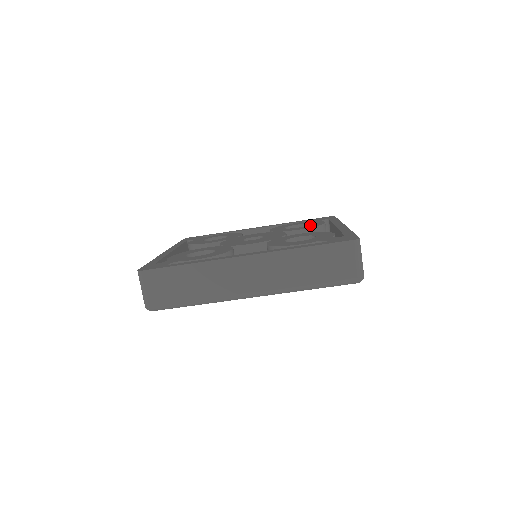
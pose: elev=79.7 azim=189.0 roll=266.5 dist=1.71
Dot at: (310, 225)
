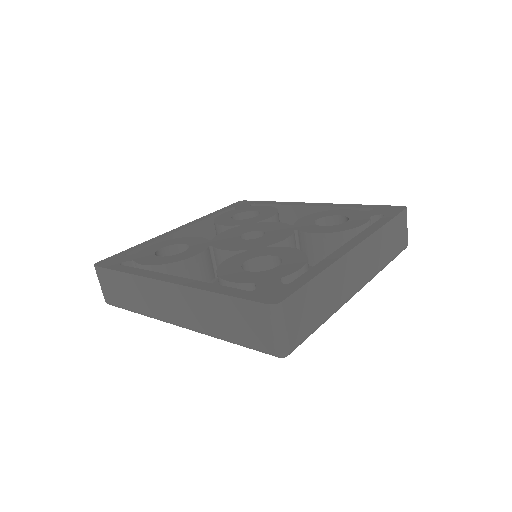
Dot at: (339, 225)
